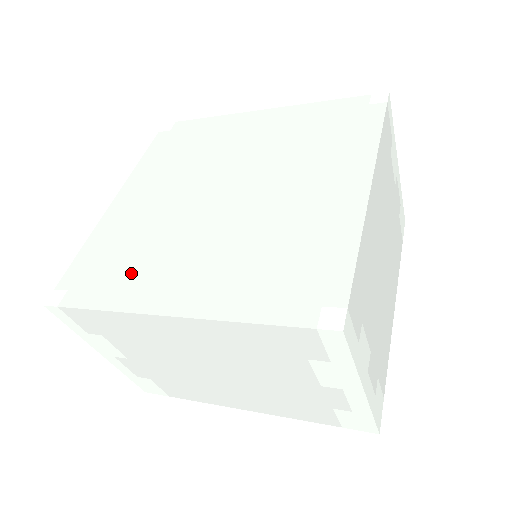
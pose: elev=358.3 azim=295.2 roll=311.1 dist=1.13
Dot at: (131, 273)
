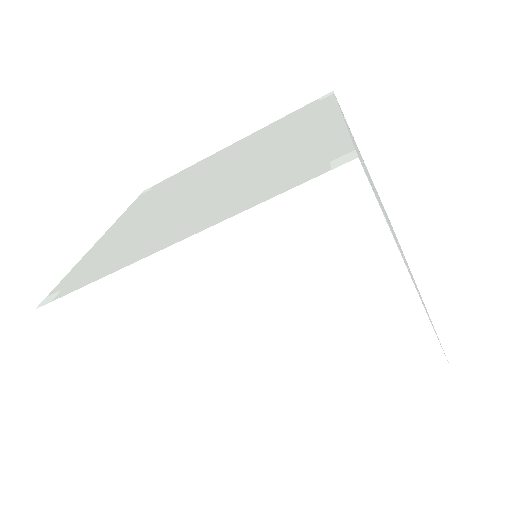
Dot at: (129, 249)
